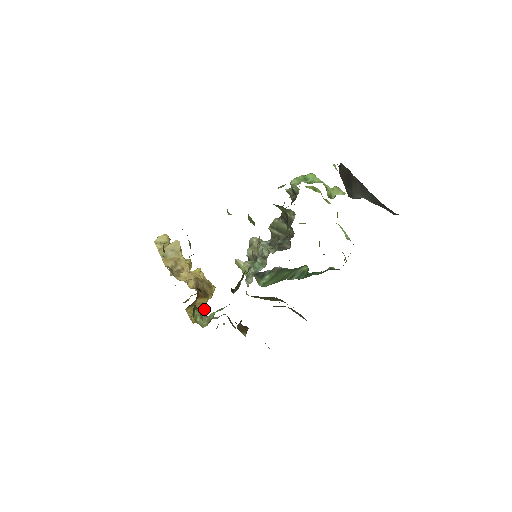
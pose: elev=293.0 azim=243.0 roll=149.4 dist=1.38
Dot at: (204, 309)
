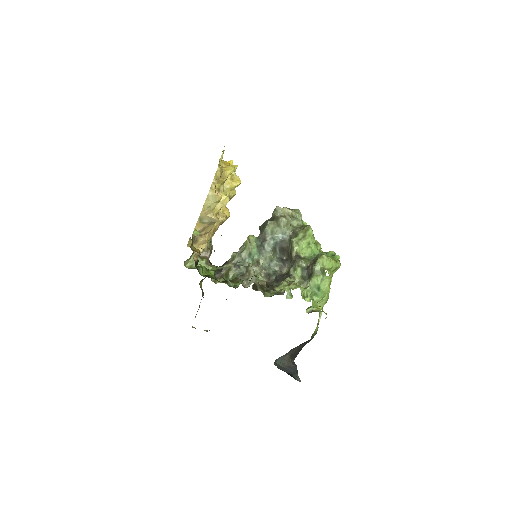
Dot at: occluded
